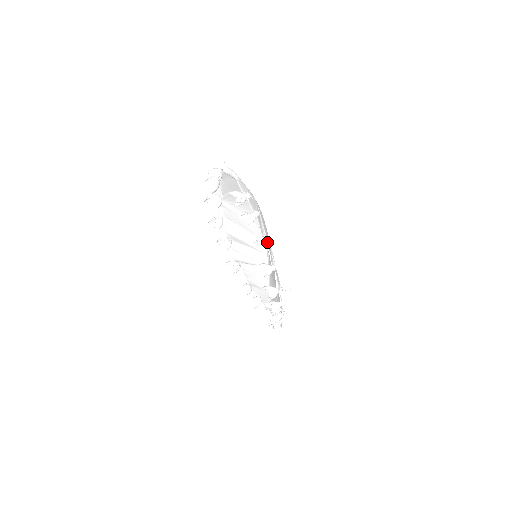
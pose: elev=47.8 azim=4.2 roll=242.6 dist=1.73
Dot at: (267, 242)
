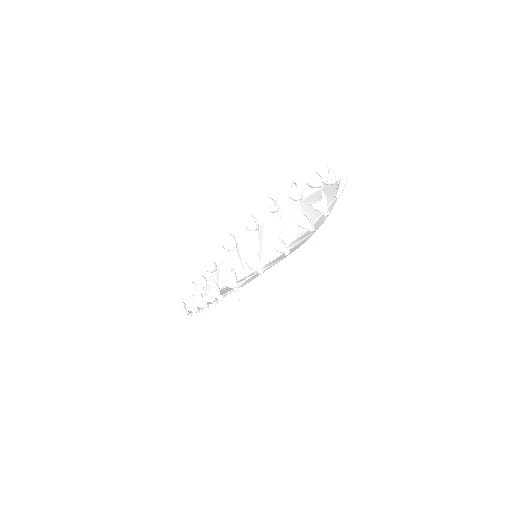
Dot at: (286, 251)
